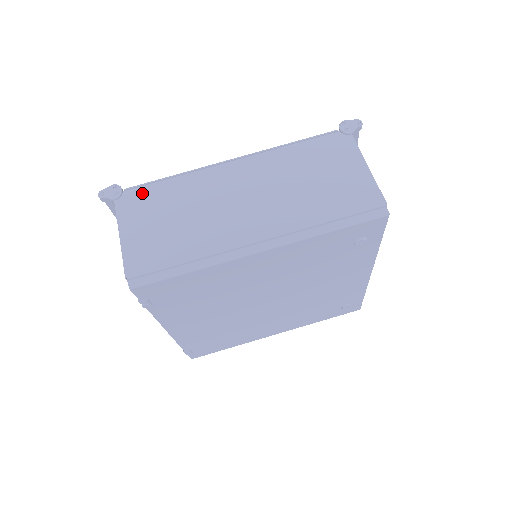
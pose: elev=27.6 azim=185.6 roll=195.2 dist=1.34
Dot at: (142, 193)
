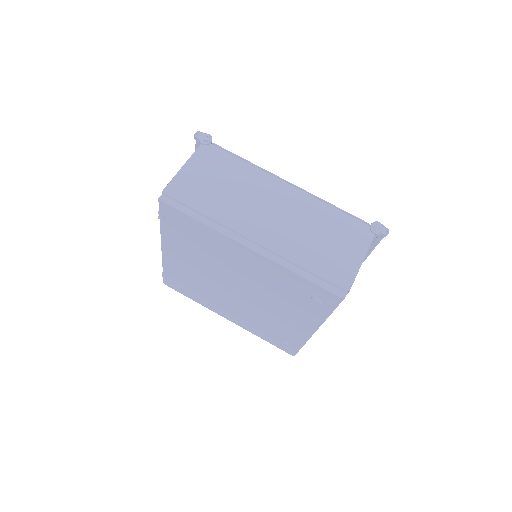
Dot at: (220, 154)
